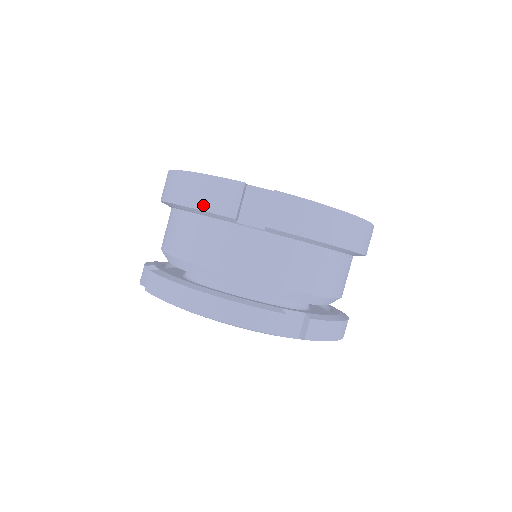
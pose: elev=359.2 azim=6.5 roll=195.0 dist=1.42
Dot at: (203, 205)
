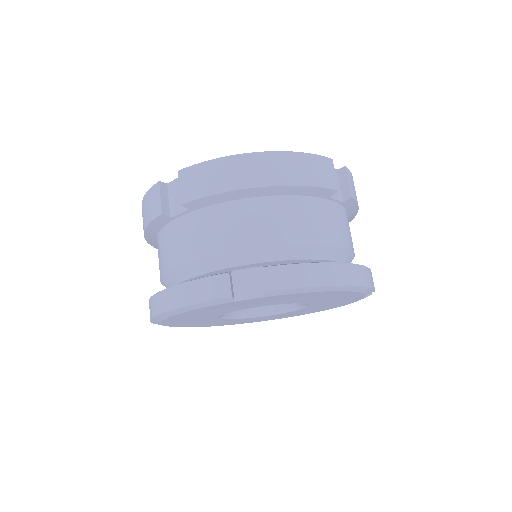
Dot at: (147, 221)
